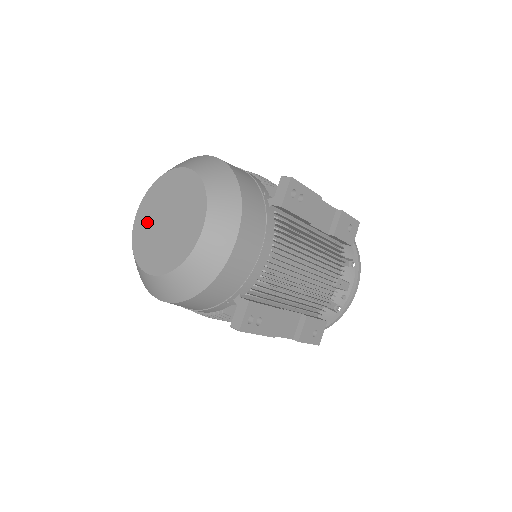
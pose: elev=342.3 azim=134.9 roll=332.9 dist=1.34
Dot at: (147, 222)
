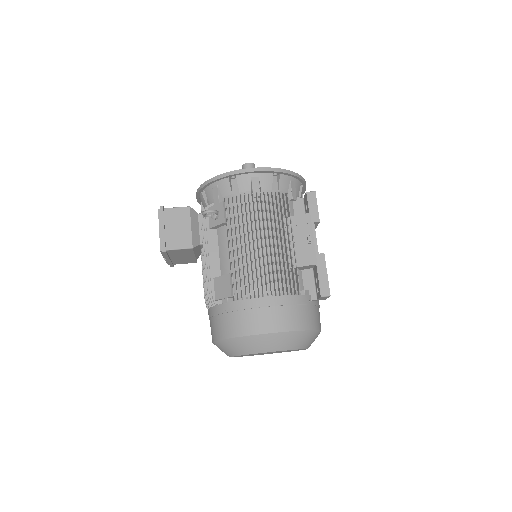
Dot at: occluded
